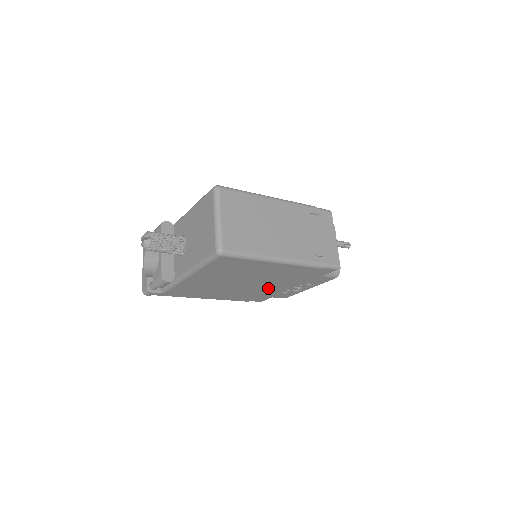
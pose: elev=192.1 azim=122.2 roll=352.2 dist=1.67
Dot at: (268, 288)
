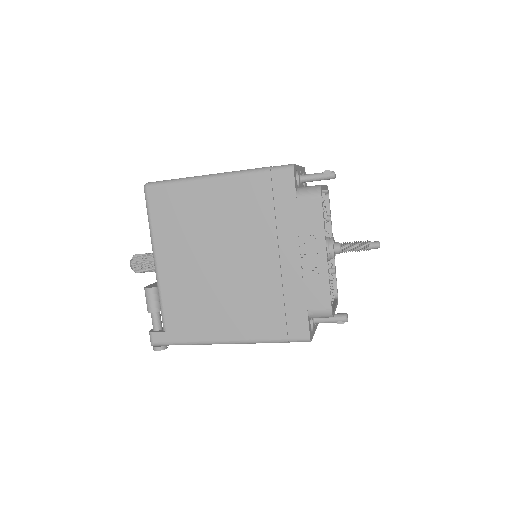
Dot at: (267, 269)
